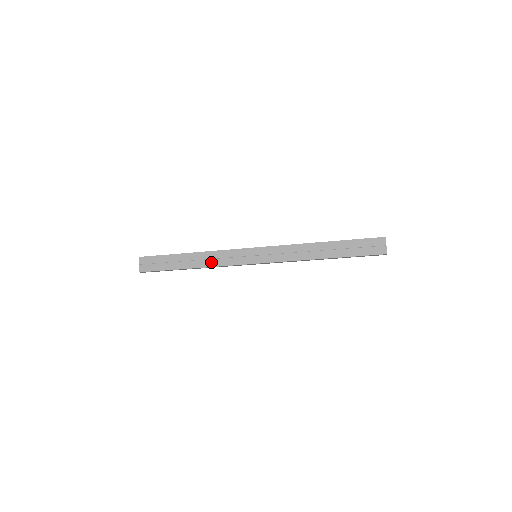
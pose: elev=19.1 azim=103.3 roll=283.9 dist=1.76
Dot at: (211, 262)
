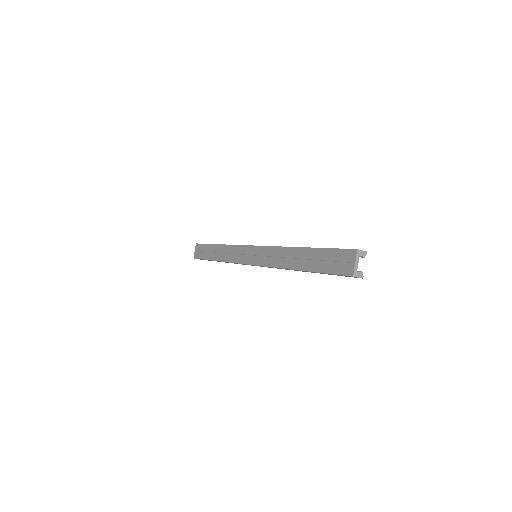
Dot at: (226, 257)
